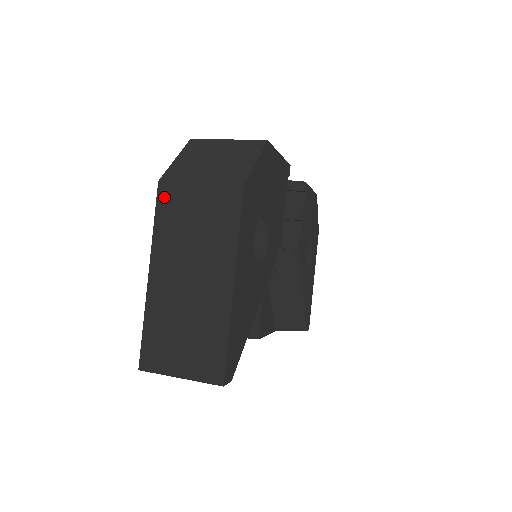
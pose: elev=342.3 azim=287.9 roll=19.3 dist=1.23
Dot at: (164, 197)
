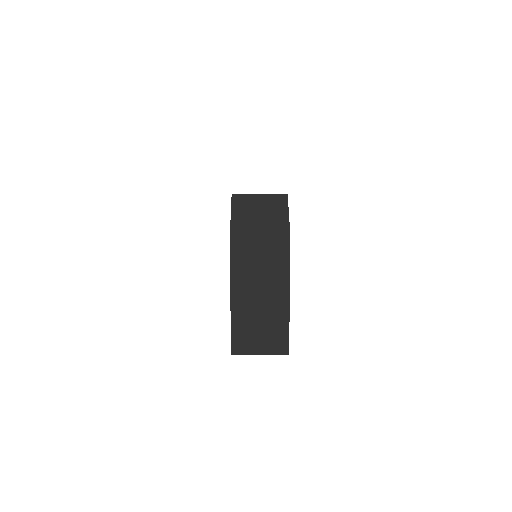
Dot at: (236, 244)
